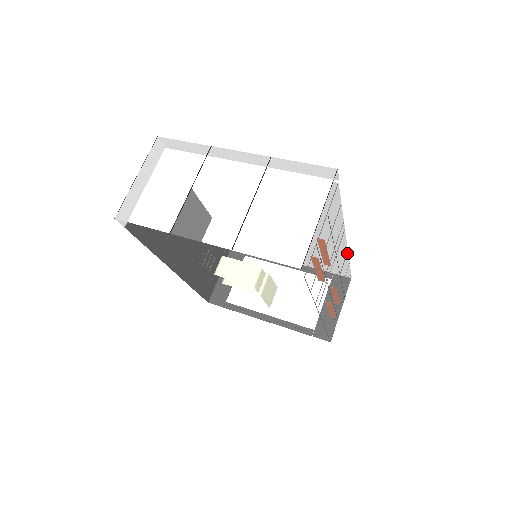
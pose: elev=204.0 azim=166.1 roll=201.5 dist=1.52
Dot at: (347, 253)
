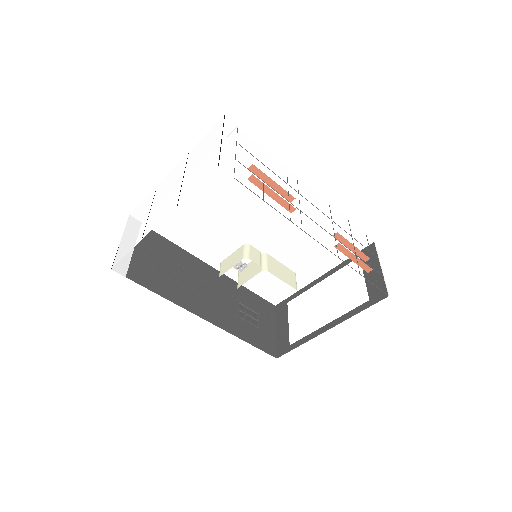
Dot at: (332, 208)
